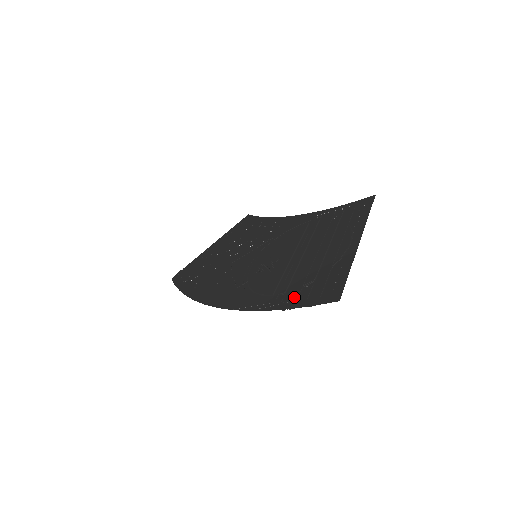
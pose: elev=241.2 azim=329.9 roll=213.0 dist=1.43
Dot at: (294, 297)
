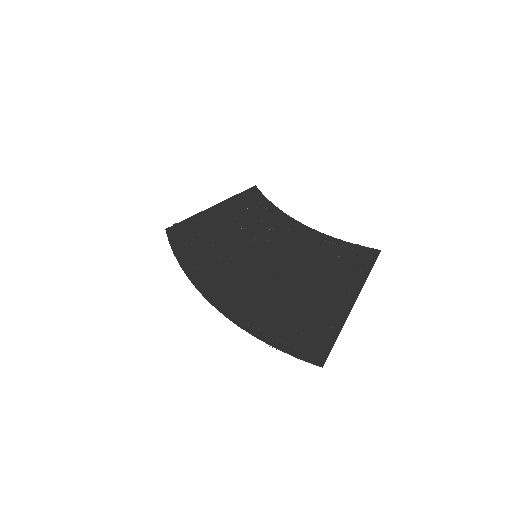
Dot at: (284, 337)
